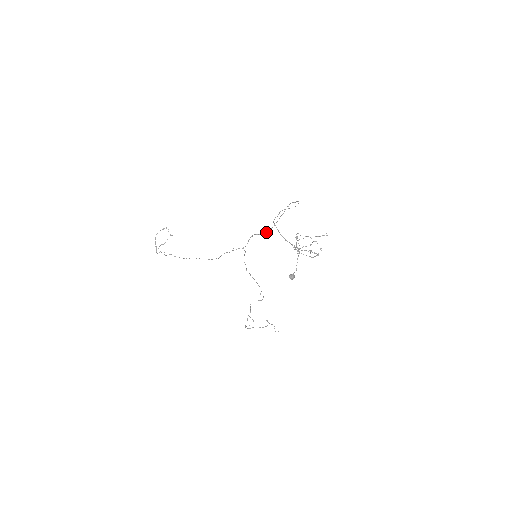
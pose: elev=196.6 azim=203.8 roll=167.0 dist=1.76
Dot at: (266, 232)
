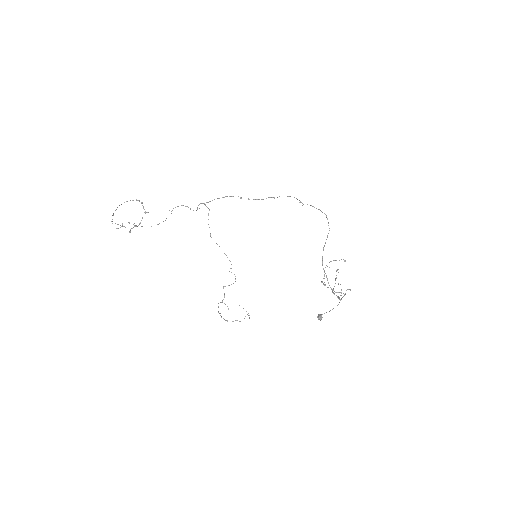
Dot at: occluded
